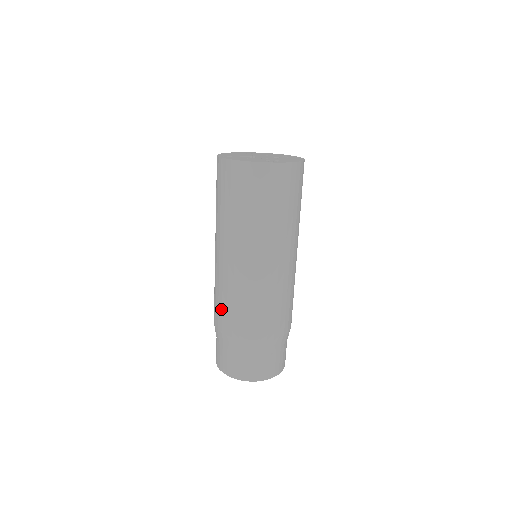
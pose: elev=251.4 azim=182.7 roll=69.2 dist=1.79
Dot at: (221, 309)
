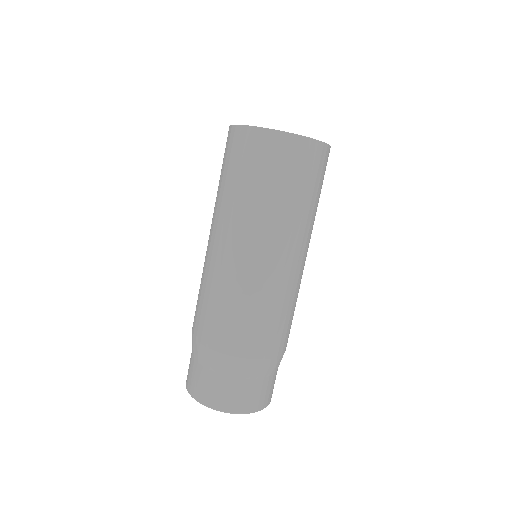
Dot at: (243, 326)
